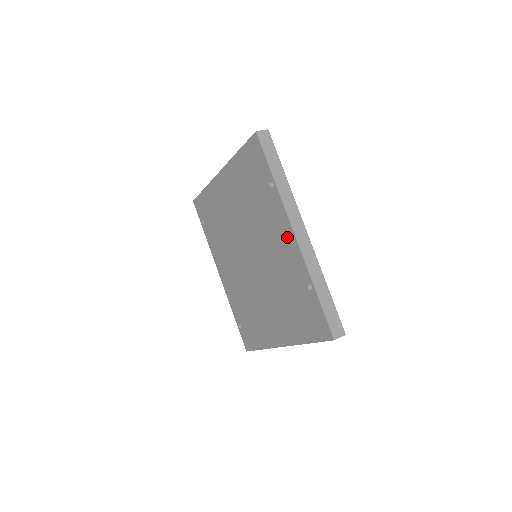
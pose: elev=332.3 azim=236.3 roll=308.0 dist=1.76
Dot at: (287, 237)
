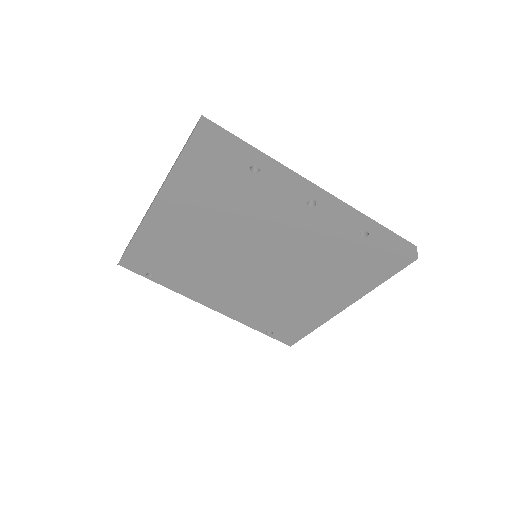
Dot at: (307, 208)
